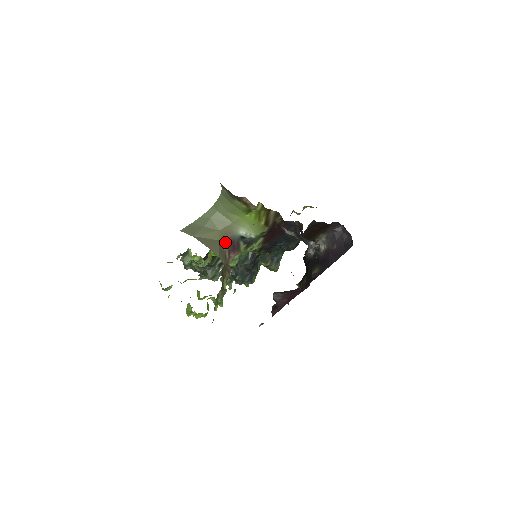
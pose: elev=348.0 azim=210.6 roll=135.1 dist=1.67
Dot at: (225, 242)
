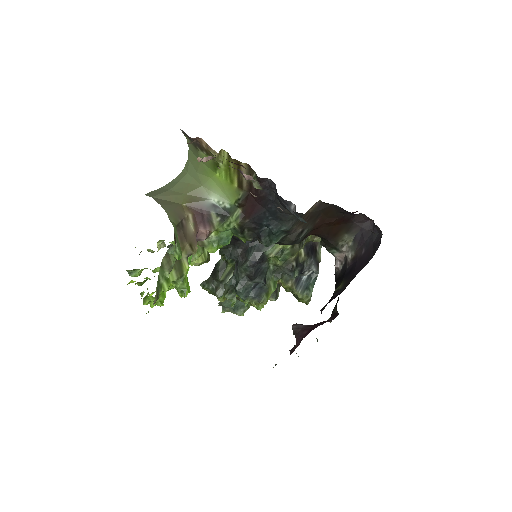
Dot at: (190, 208)
